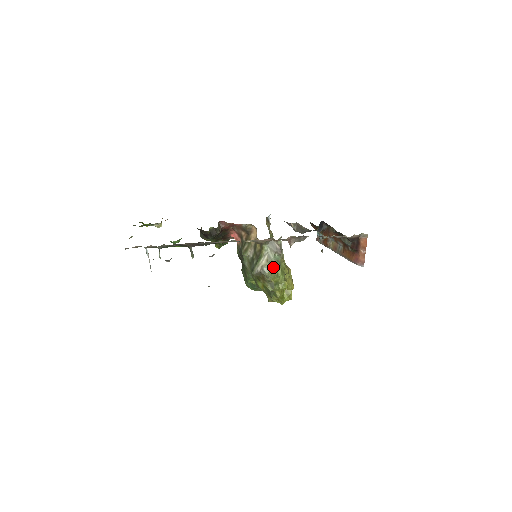
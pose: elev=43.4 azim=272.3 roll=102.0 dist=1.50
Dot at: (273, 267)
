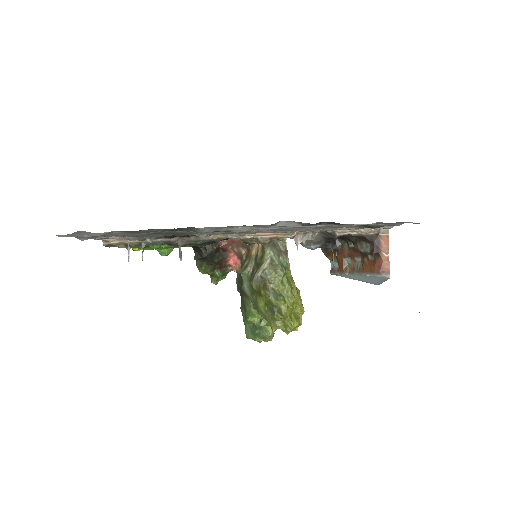
Dot at: (276, 269)
